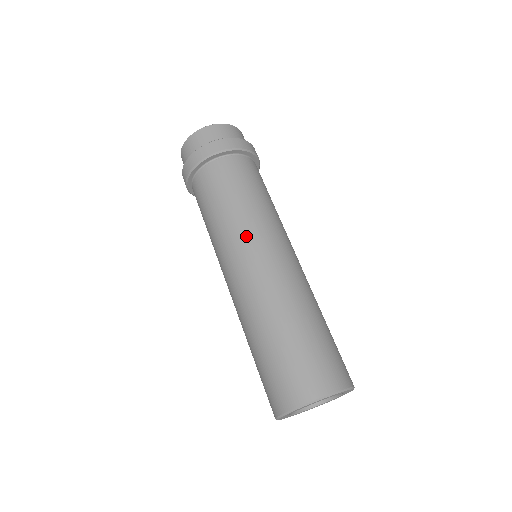
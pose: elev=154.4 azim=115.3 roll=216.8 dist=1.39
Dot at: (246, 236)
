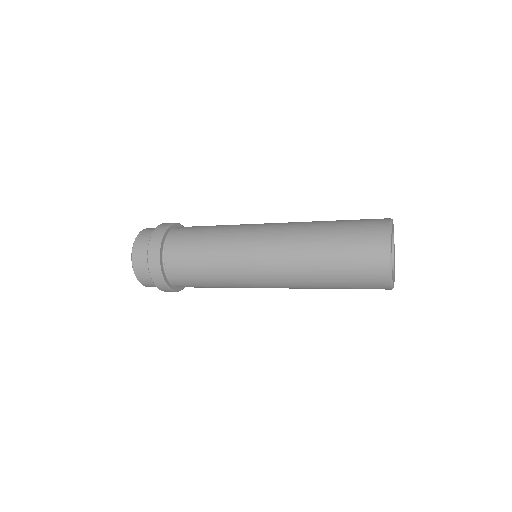
Dot at: (239, 250)
